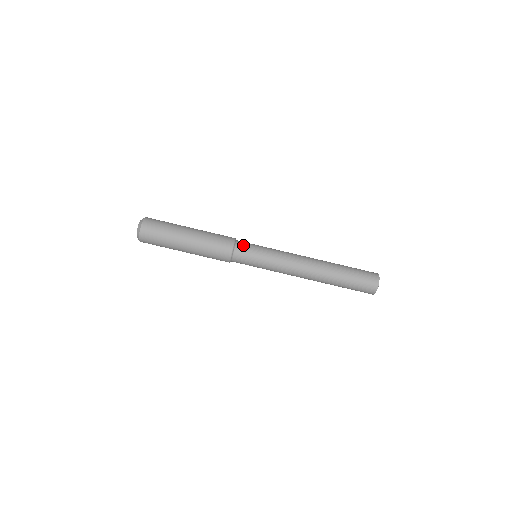
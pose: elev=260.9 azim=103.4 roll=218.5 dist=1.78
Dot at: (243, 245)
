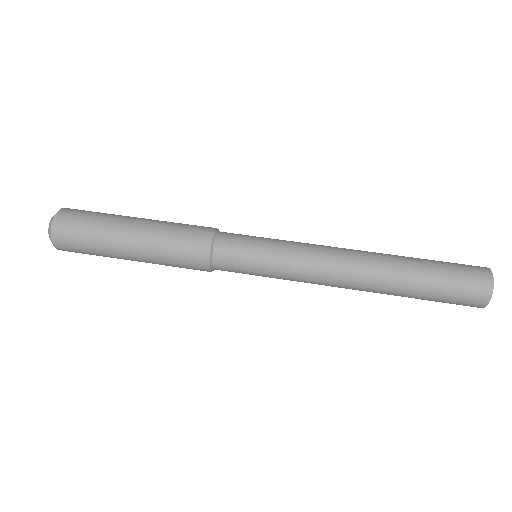
Dot at: occluded
